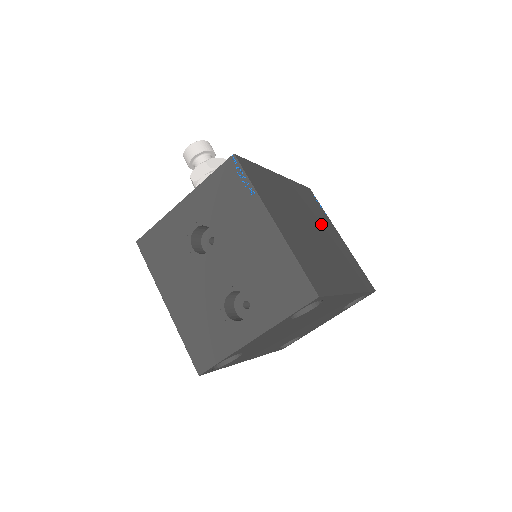
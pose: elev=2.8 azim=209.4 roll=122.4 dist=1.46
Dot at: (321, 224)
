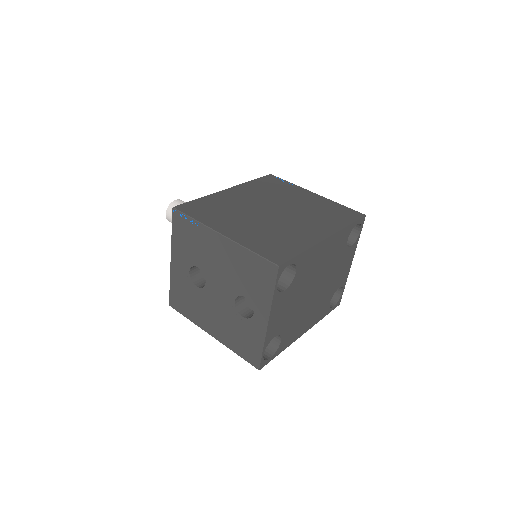
Dot at: (285, 198)
